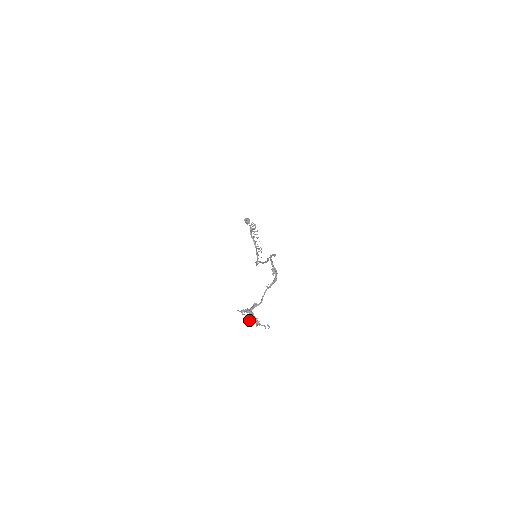
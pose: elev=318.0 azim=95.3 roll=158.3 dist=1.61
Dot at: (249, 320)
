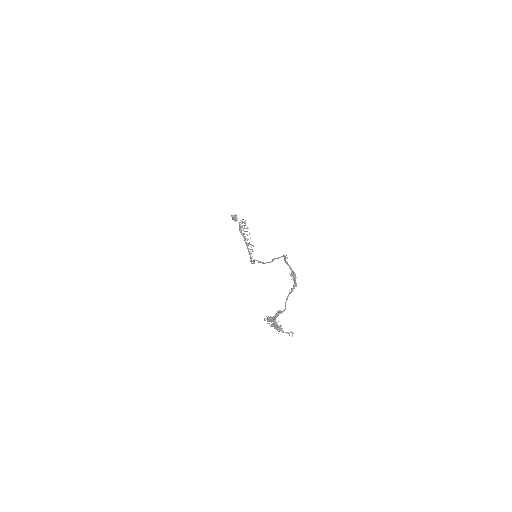
Dot at: occluded
